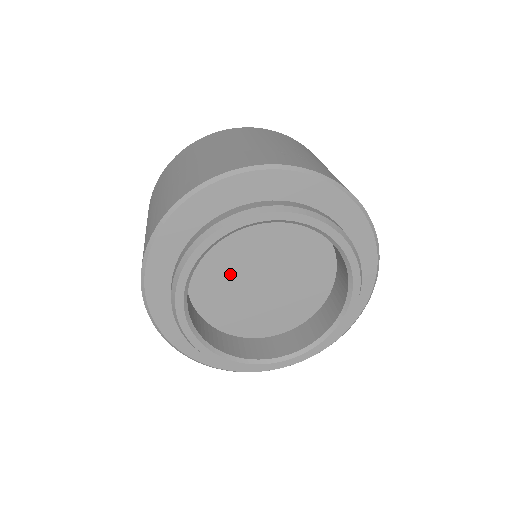
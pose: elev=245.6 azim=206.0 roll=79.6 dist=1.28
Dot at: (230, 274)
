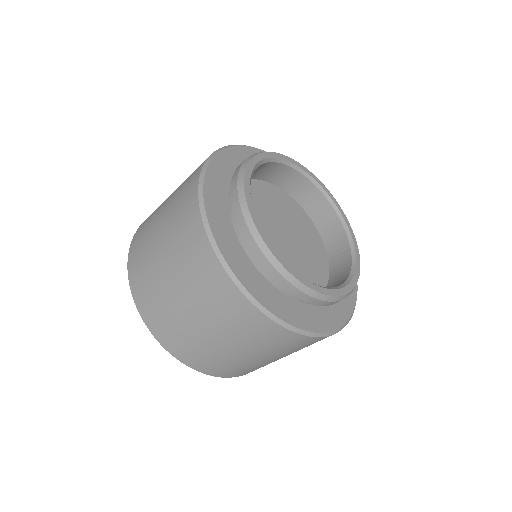
Dot at: occluded
